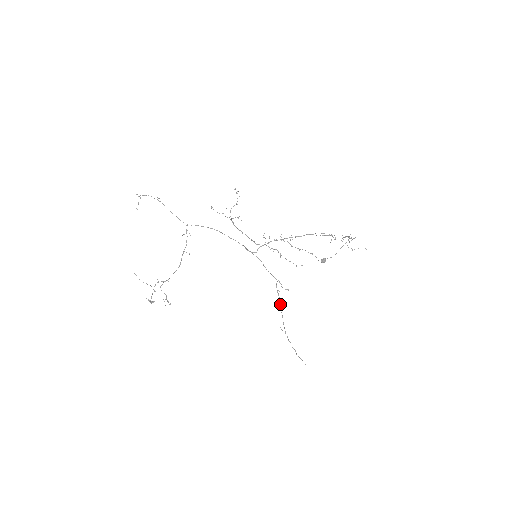
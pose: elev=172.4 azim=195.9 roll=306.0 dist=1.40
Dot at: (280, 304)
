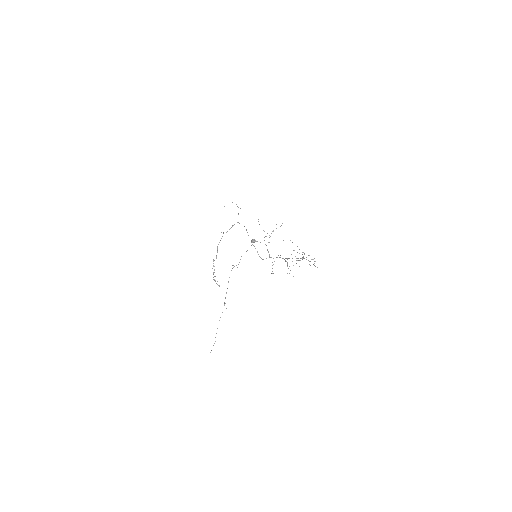
Dot at: occluded
